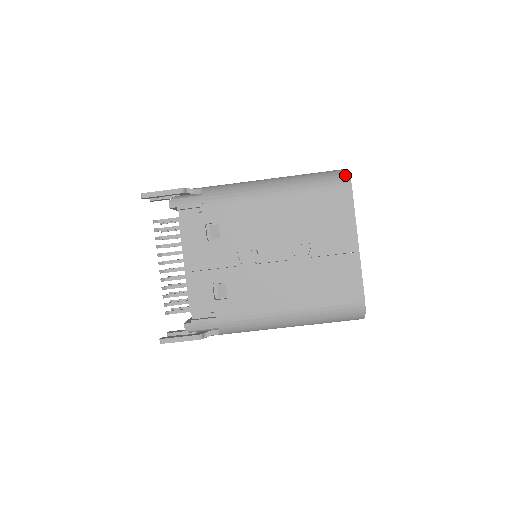
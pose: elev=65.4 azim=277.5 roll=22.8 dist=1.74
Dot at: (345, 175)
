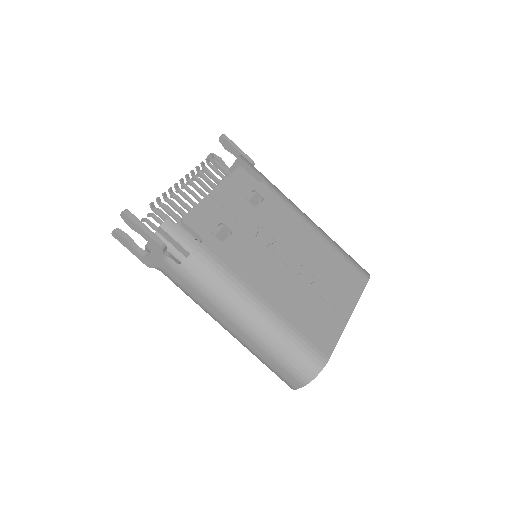
Dot at: occluded
